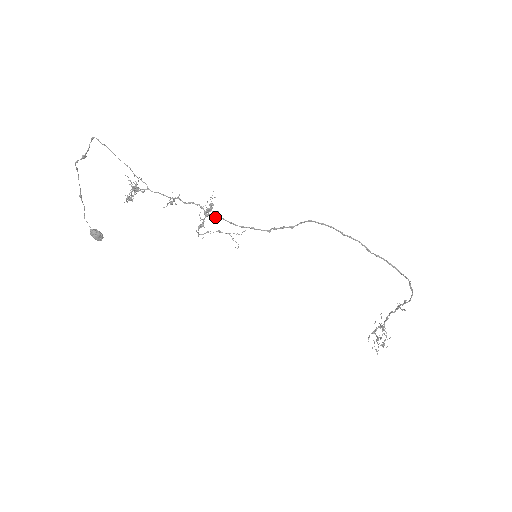
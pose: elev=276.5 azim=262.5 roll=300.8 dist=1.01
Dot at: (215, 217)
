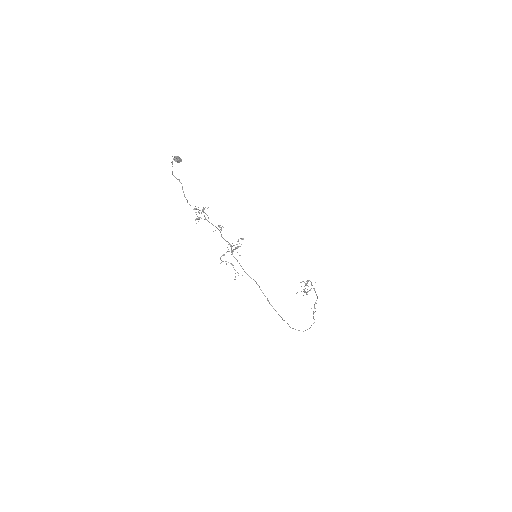
Dot at: (241, 244)
